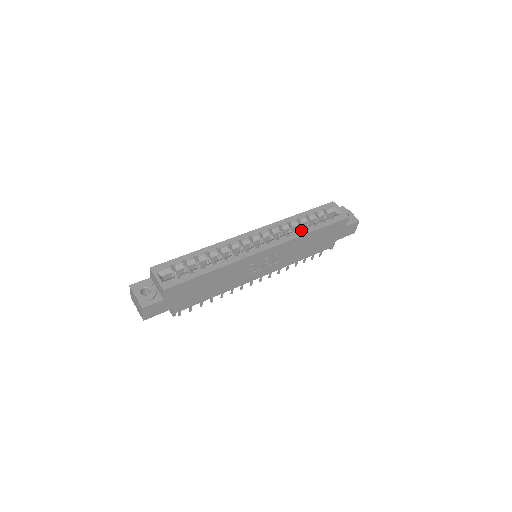
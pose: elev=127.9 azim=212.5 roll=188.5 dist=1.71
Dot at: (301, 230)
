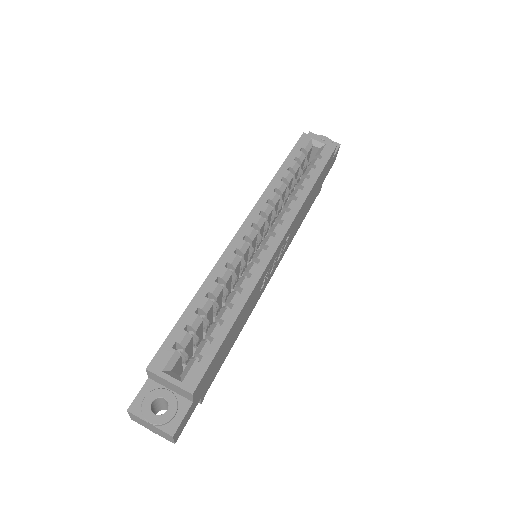
Dot at: (298, 193)
